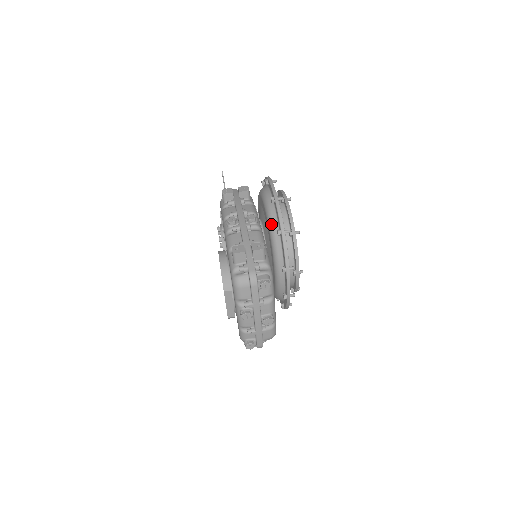
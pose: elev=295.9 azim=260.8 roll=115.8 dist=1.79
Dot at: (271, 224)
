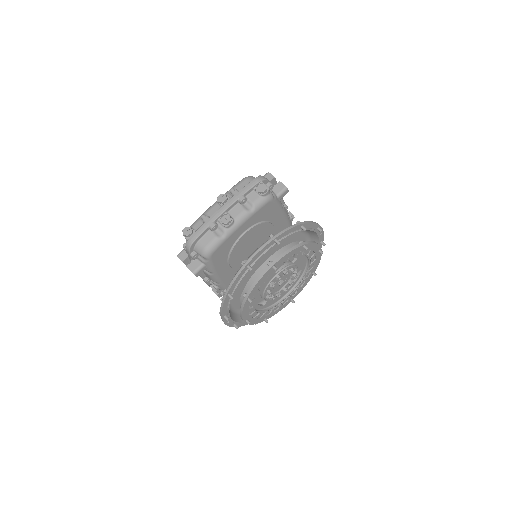
Dot at: occluded
